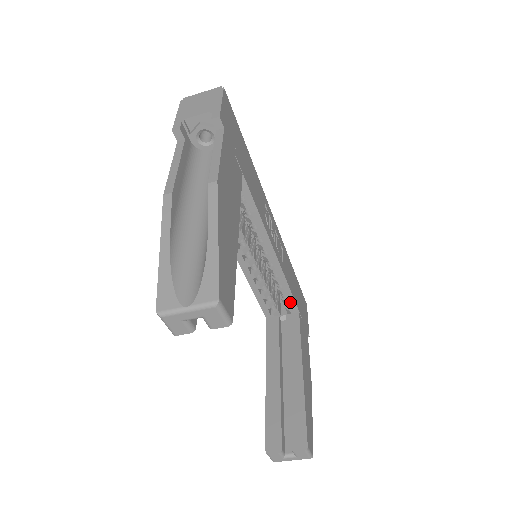
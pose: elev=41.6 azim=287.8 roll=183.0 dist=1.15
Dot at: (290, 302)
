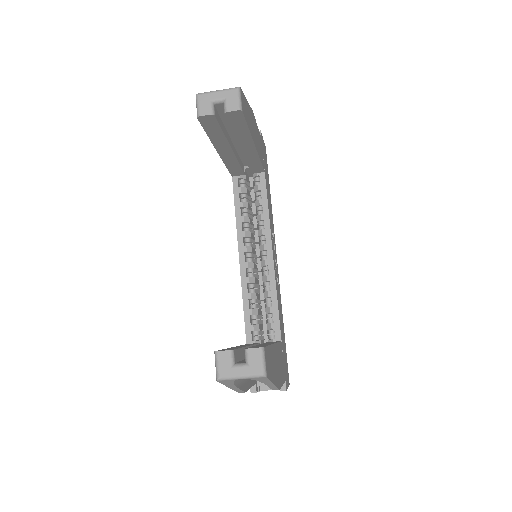
Dot at: (275, 325)
